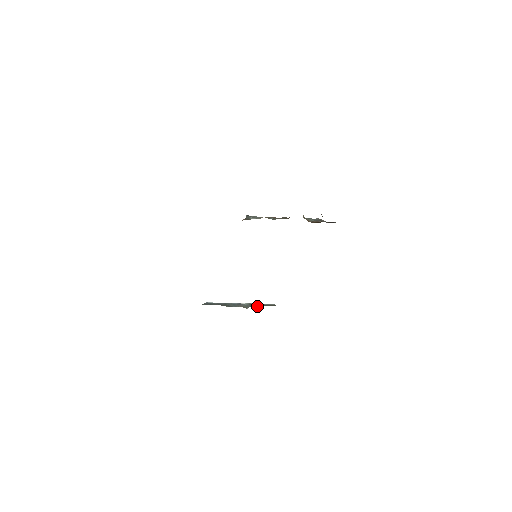
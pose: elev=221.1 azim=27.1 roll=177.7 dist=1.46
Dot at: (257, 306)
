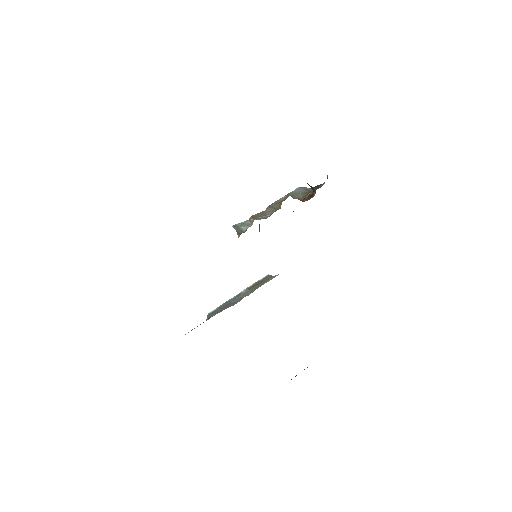
Dot at: (257, 287)
